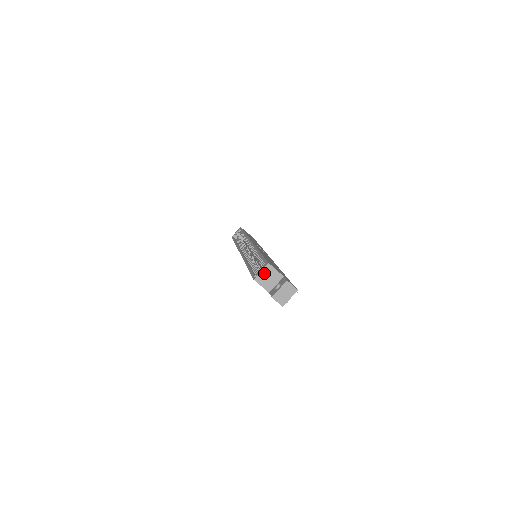
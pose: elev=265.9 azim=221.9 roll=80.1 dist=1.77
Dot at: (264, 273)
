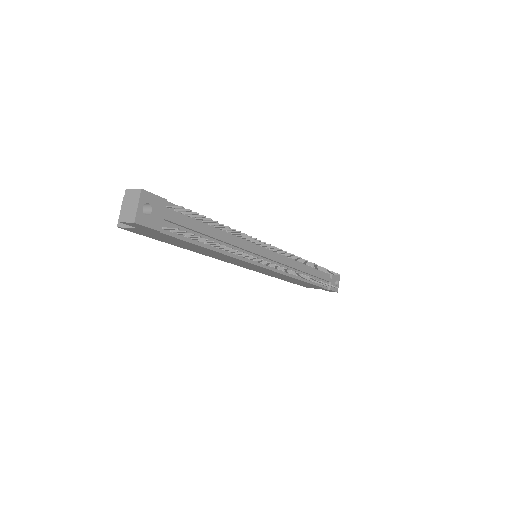
Dot at: occluded
